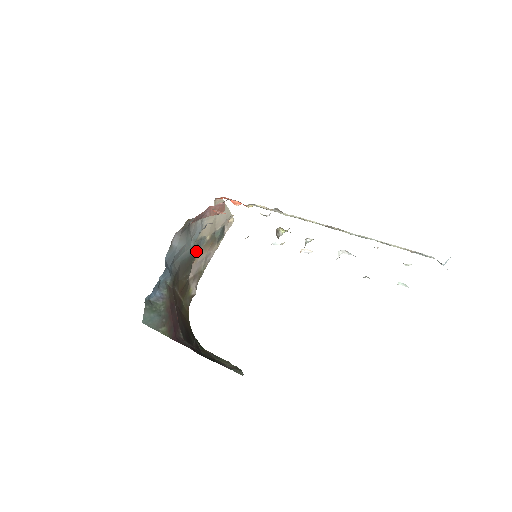
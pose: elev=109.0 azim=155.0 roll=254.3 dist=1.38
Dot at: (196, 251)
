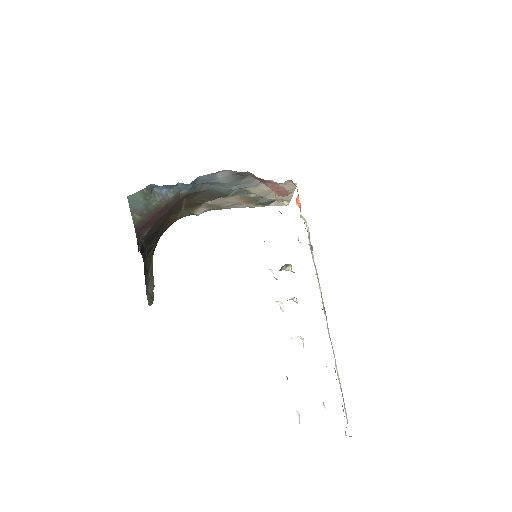
Dot at: (231, 194)
